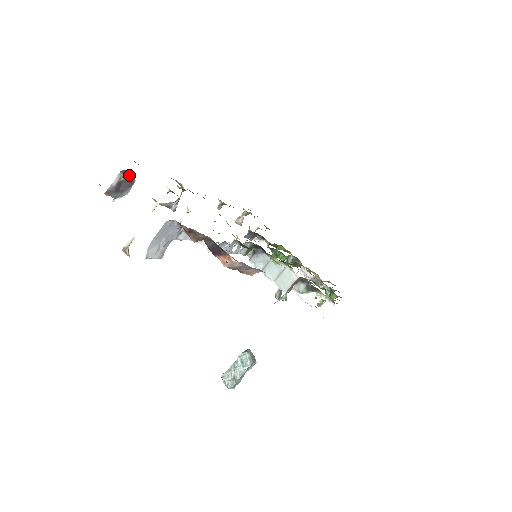
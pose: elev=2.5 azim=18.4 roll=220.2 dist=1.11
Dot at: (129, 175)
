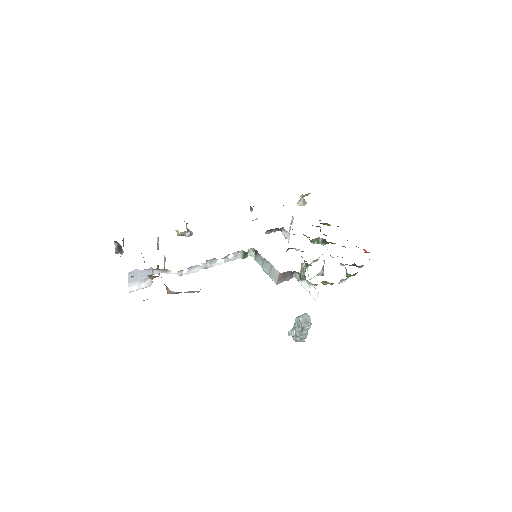
Dot at: (118, 243)
